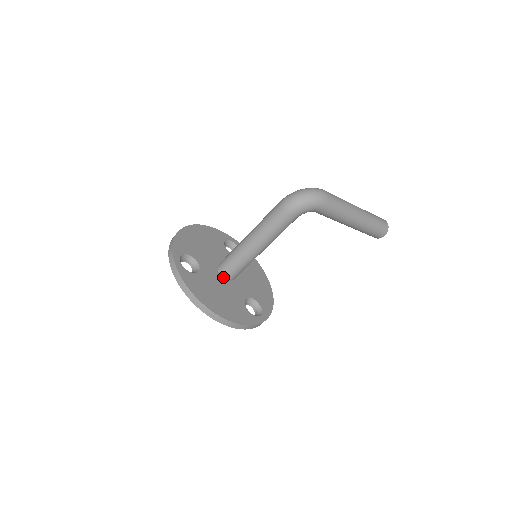
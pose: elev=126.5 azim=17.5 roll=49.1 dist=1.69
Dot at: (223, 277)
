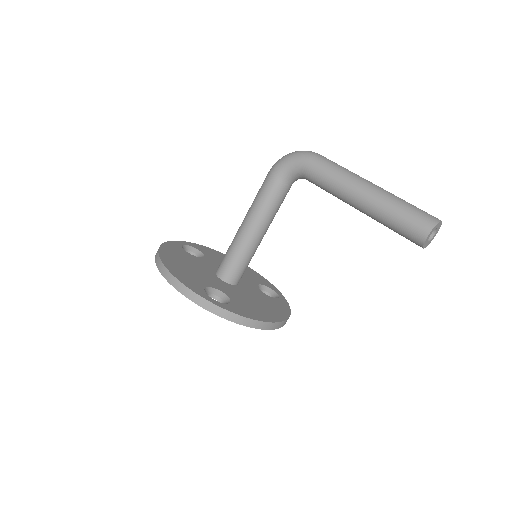
Dot at: (216, 274)
